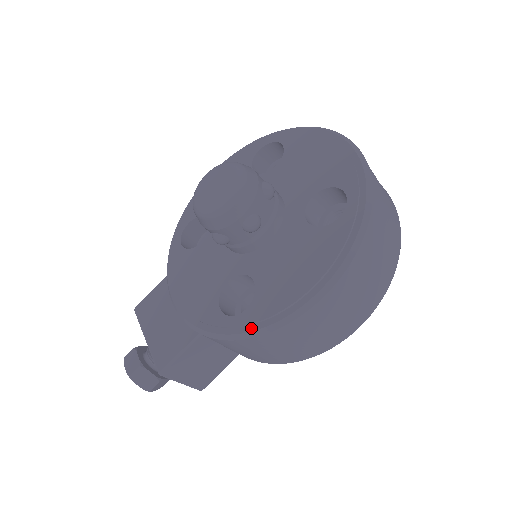
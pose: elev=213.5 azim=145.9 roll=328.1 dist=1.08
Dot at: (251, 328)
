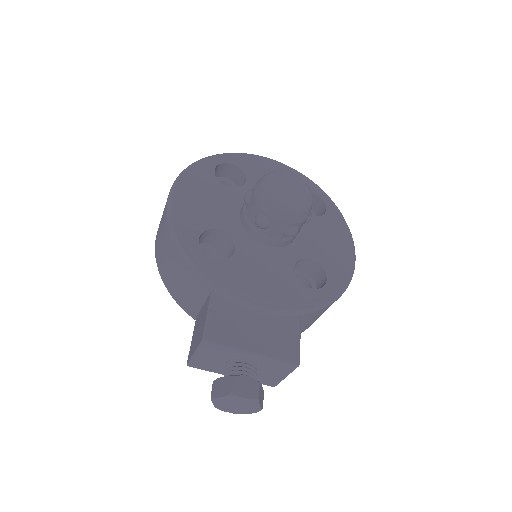
Dot at: (340, 288)
